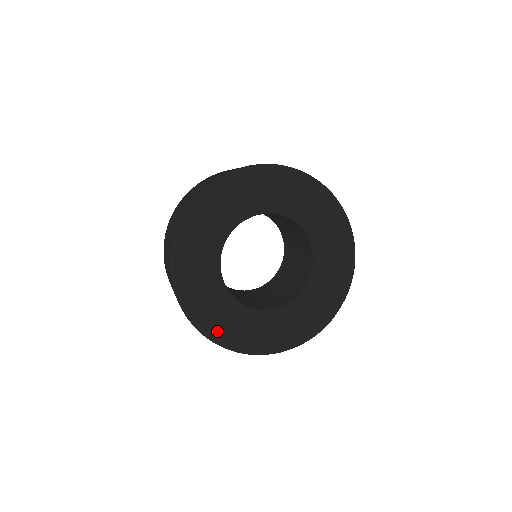
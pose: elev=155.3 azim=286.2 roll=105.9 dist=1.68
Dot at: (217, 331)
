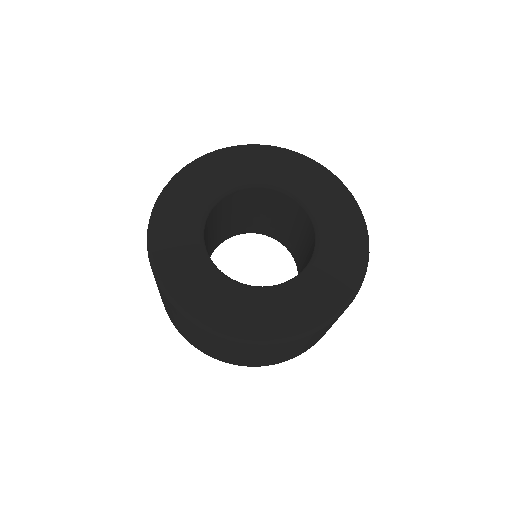
Dot at: (206, 313)
